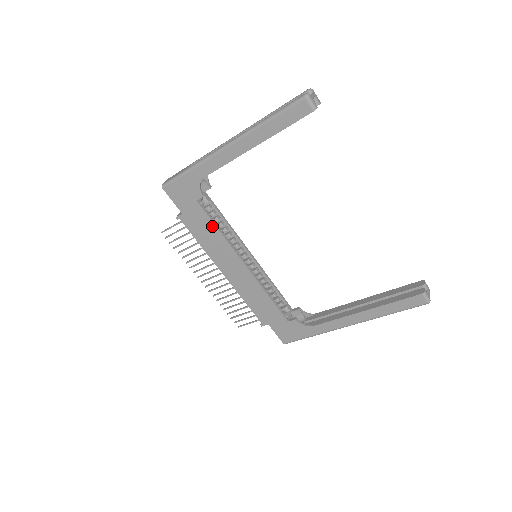
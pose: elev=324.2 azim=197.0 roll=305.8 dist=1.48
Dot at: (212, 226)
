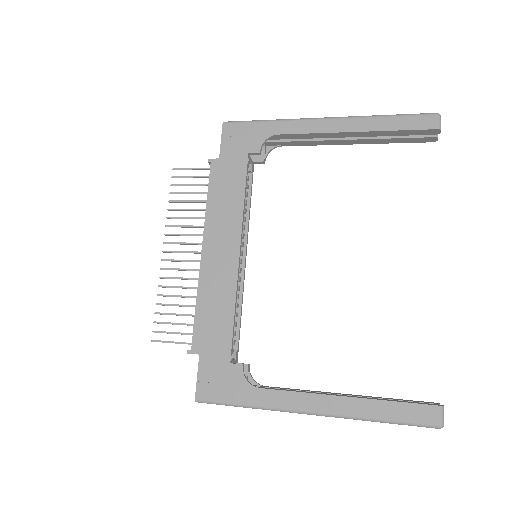
Dot at: (241, 188)
